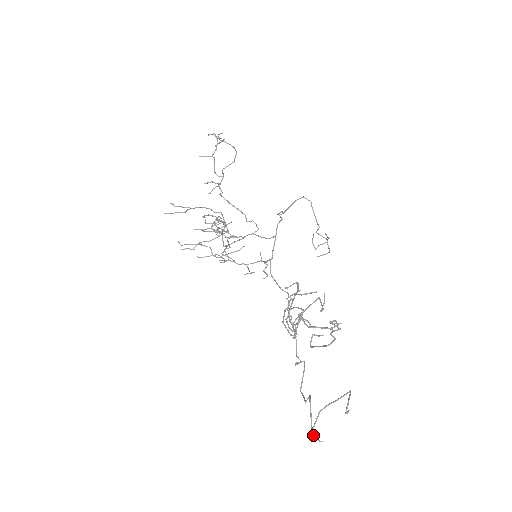
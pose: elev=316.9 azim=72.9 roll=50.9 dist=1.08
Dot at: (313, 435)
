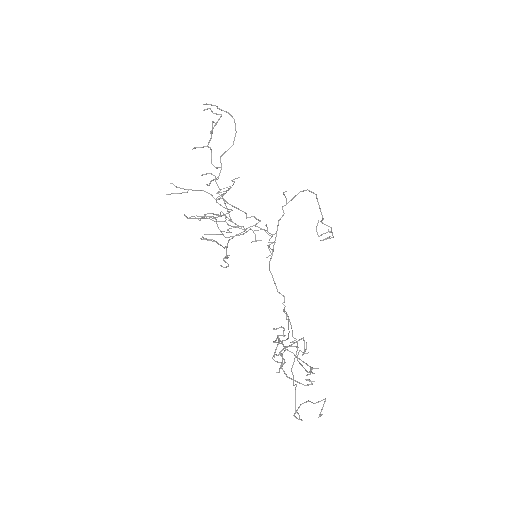
Dot at: (295, 417)
